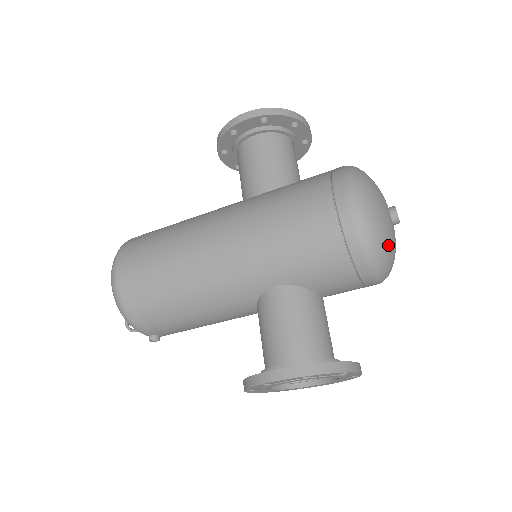
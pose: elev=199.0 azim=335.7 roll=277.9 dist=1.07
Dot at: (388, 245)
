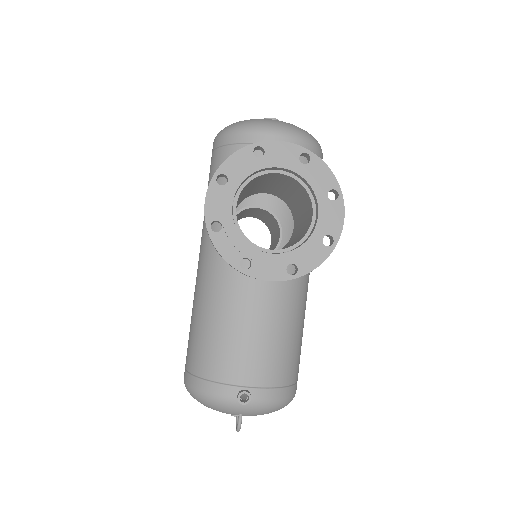
Dot at: (255, 119)
